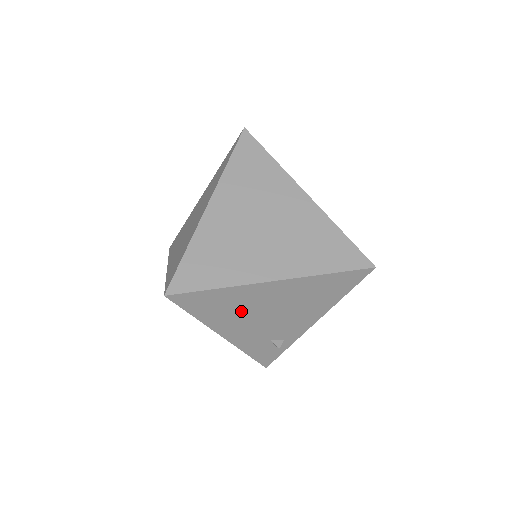
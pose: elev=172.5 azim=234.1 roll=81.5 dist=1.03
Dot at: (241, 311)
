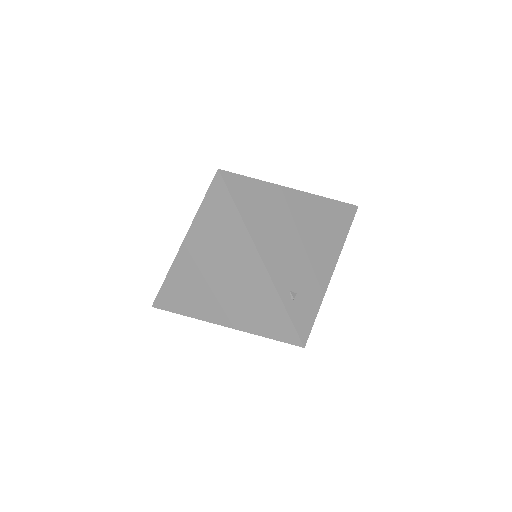
Dot at: occluded
